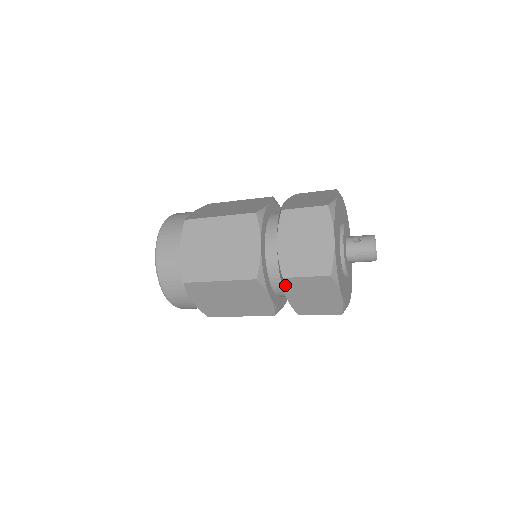
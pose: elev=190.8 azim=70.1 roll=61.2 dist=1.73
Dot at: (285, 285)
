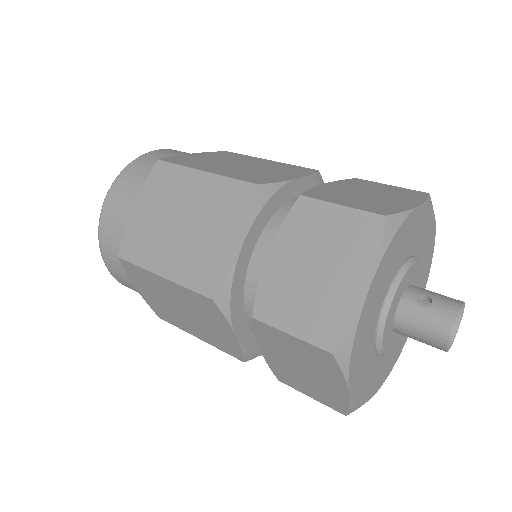
Dot at: (256, 330)
